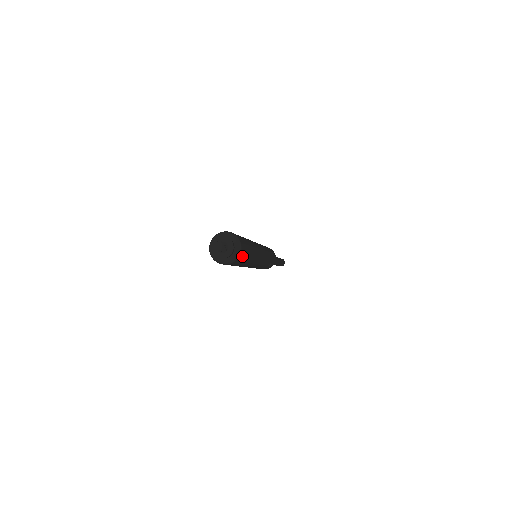
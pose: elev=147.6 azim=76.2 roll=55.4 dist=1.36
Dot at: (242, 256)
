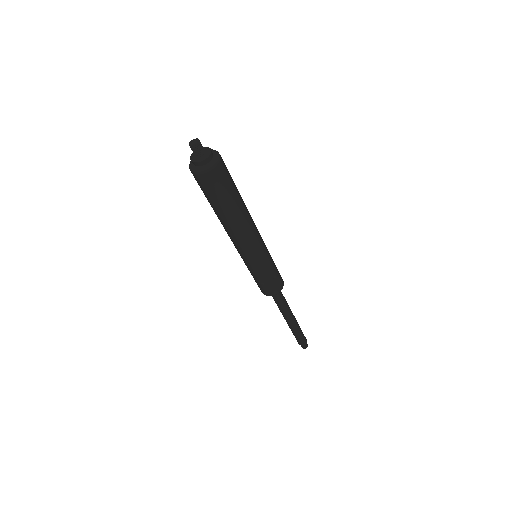
Dot at: (223, 173)
